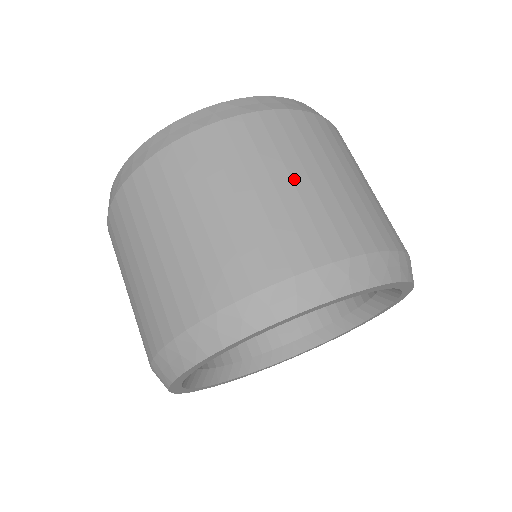
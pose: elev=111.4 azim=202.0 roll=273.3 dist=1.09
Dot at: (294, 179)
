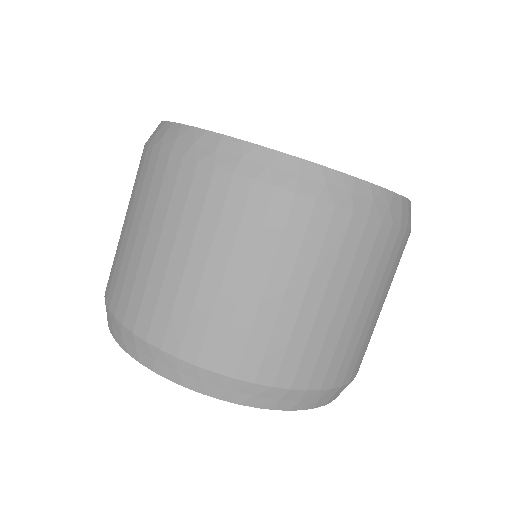
Dot at: (174, 253)
